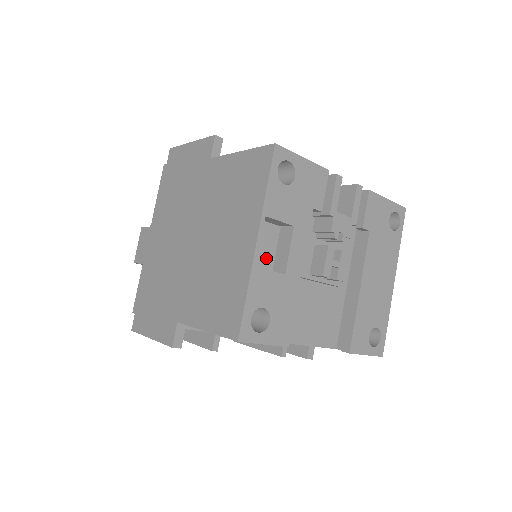
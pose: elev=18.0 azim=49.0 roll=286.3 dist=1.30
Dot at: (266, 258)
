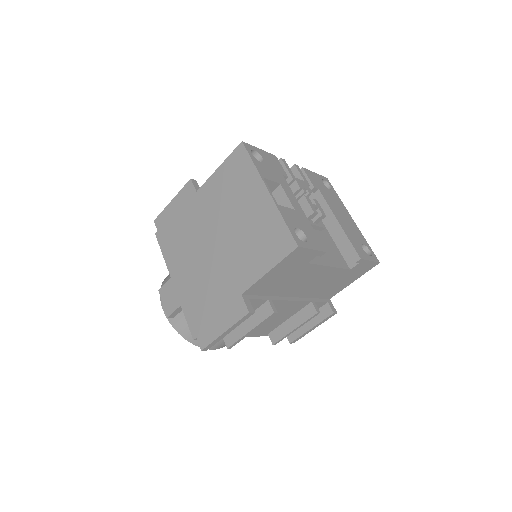
Dot at: occluded
